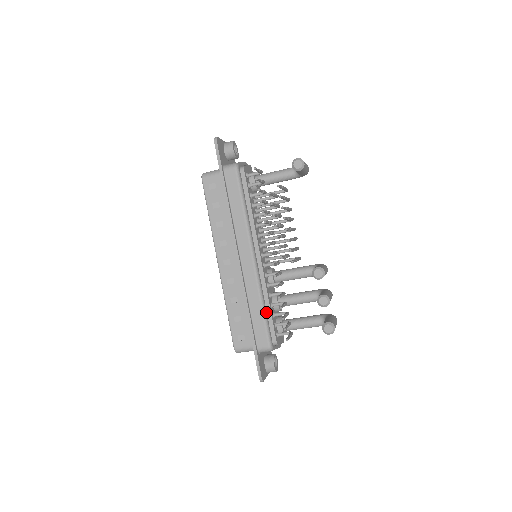
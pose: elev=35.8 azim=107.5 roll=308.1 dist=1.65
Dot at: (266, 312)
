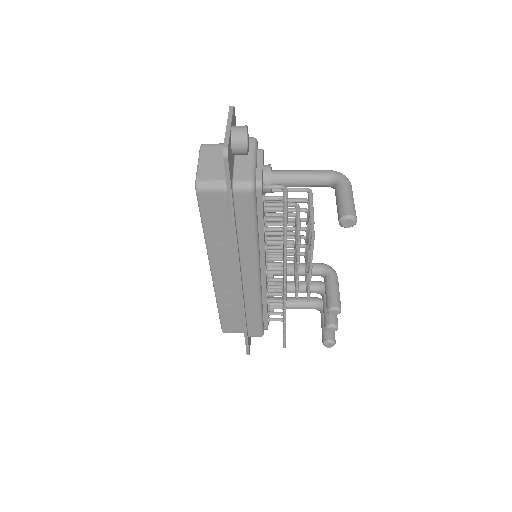
Dot at: (262, 313)
